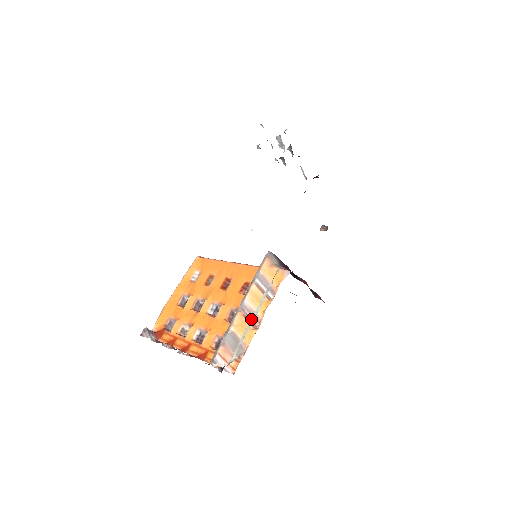
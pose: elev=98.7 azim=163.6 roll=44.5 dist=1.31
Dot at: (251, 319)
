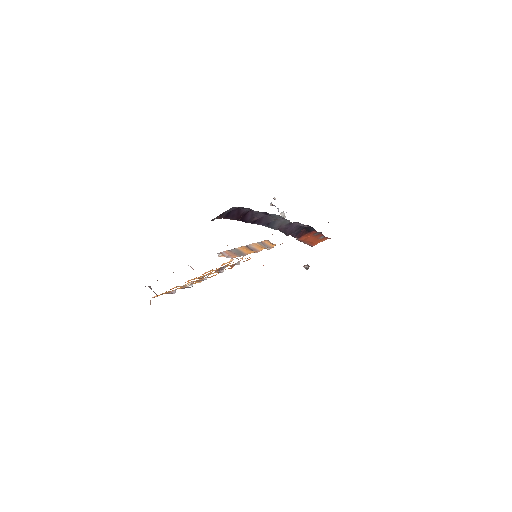
Dot at: occluded
